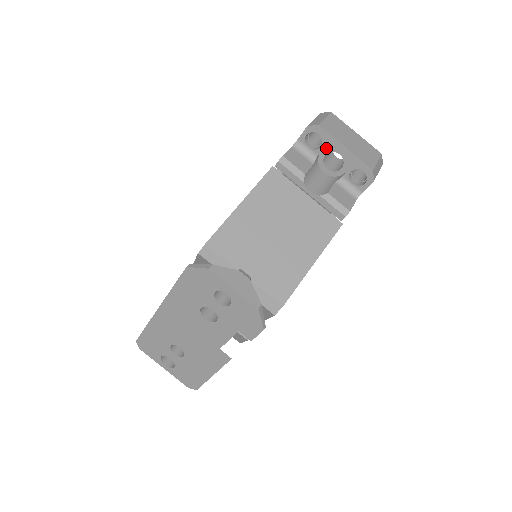
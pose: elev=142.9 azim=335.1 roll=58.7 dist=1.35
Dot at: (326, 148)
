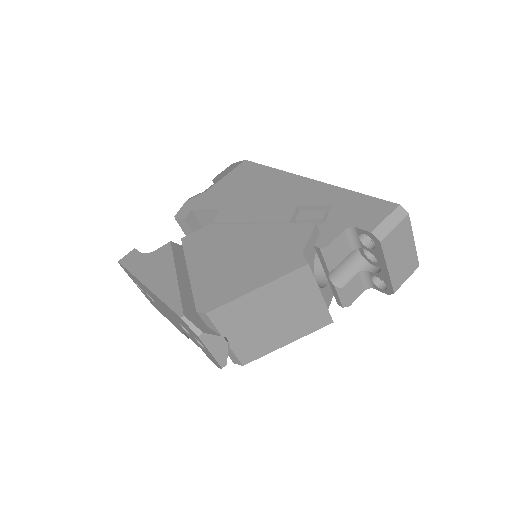
Dot at: (373, 253)
